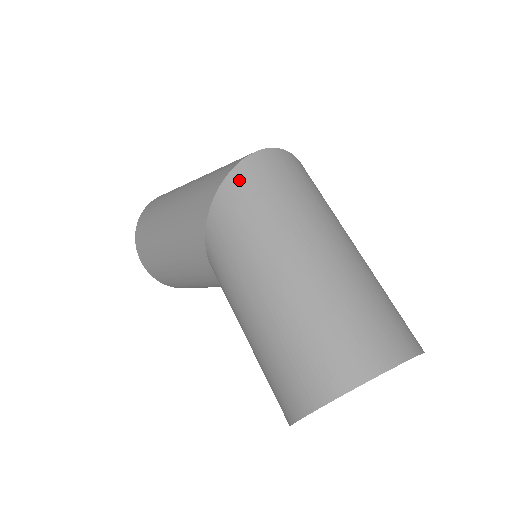
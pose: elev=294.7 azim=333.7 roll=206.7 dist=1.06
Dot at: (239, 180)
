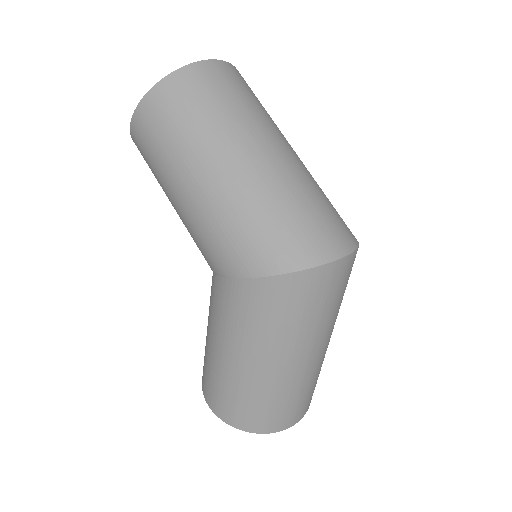
Dot at: (296, 285)
